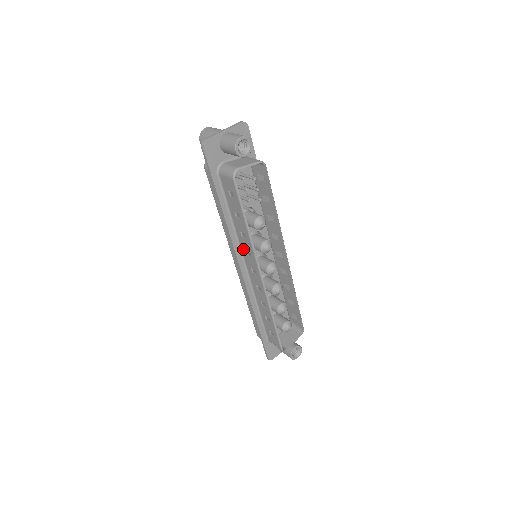
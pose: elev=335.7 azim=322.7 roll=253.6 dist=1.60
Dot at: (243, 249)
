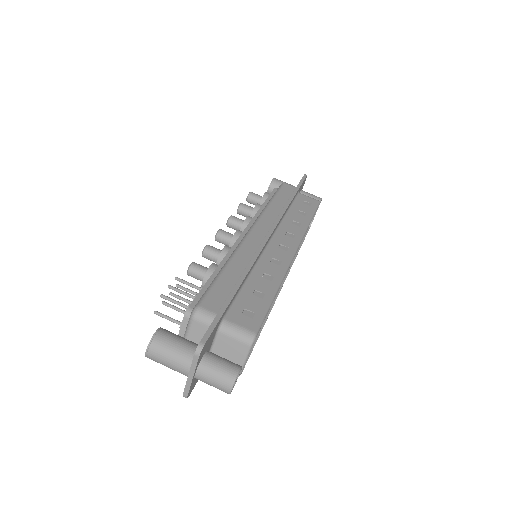
Dot at: occluded
